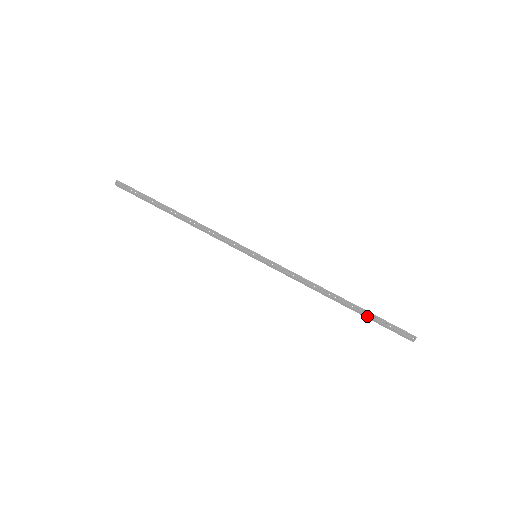
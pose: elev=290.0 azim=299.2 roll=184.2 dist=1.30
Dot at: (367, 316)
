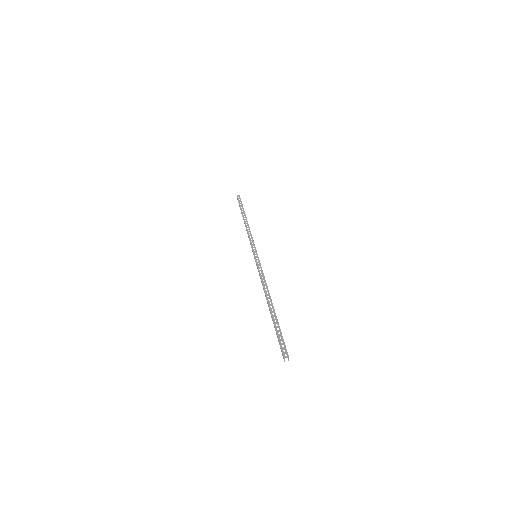
Dot at: (273, 322)
